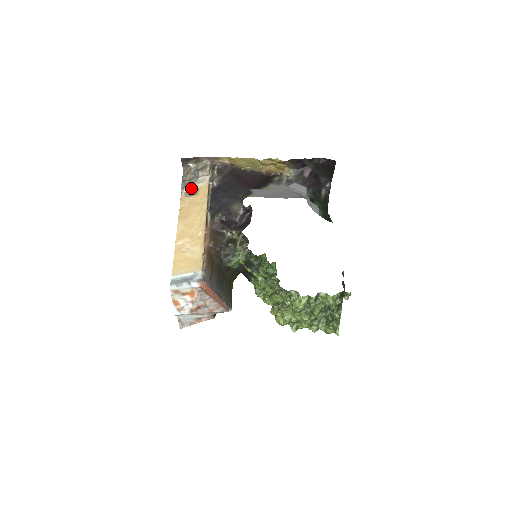
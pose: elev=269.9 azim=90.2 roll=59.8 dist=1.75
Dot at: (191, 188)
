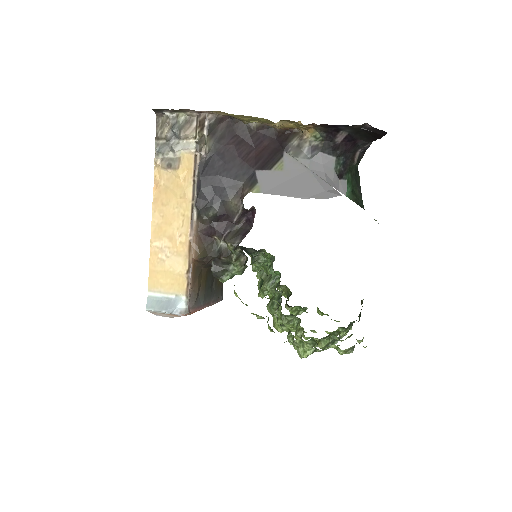
Dot at: (169, 155)
